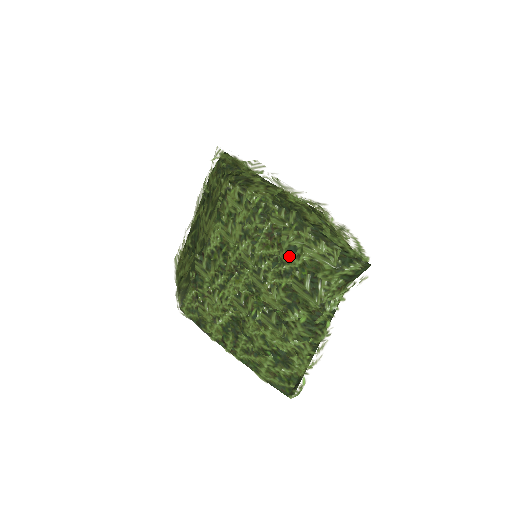
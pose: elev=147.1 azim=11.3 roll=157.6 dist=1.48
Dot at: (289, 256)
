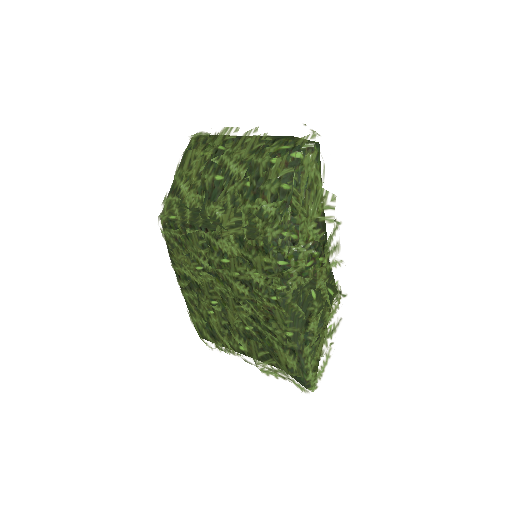
Dot at: (267, 330)
